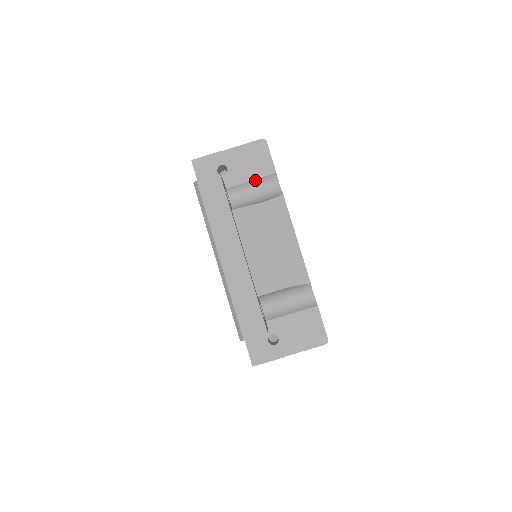
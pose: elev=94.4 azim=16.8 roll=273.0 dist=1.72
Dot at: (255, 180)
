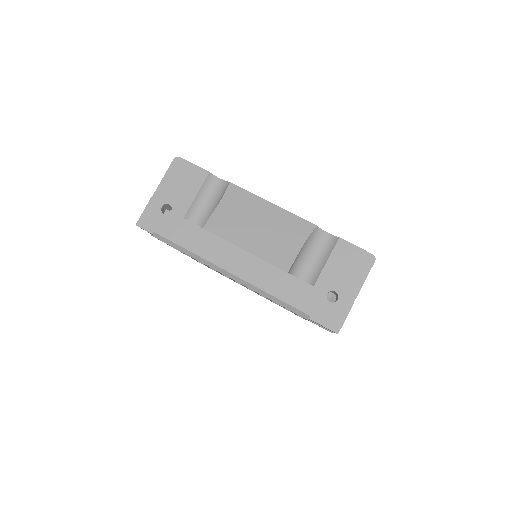
Dot at: (198, 193)
